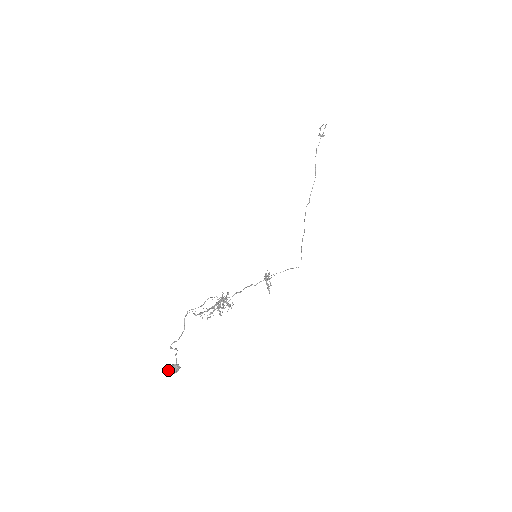
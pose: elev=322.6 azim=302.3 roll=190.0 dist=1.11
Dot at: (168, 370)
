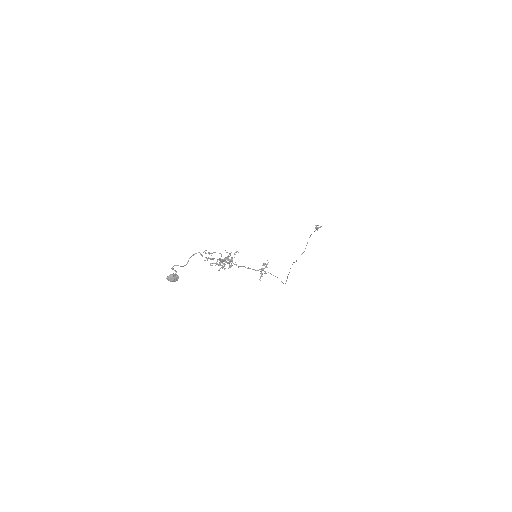
Dot at: (168, 276)
